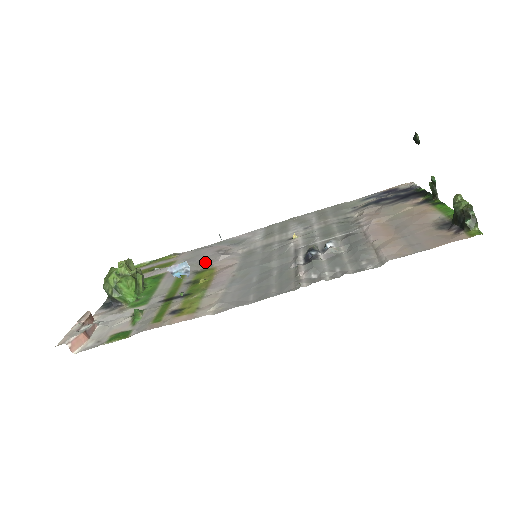
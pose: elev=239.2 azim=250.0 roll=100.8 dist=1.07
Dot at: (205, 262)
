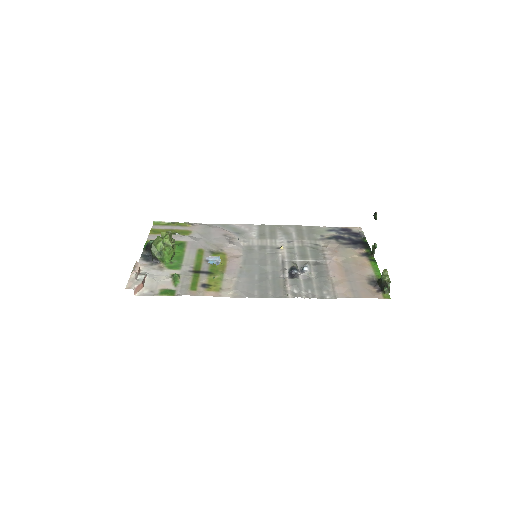
Dot at: (217, 244)
